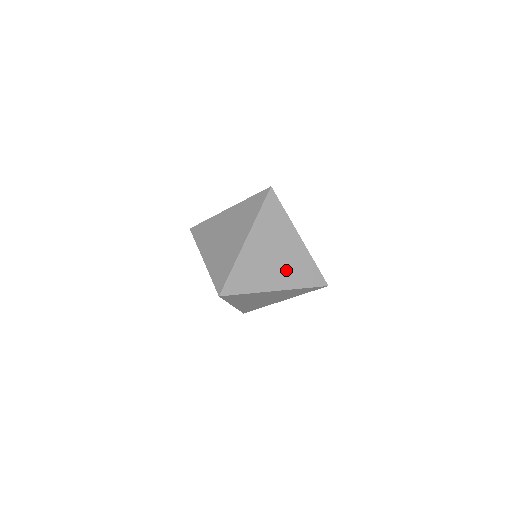
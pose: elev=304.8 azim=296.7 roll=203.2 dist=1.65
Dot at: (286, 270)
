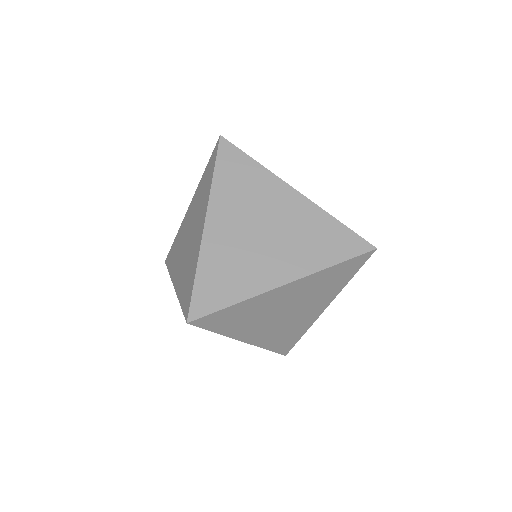
Dot at: (276, 329)
